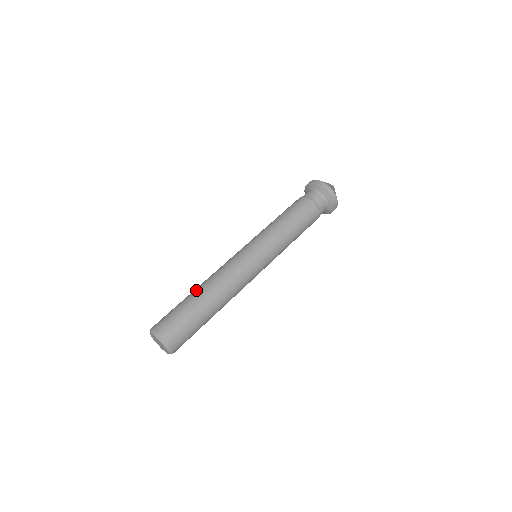
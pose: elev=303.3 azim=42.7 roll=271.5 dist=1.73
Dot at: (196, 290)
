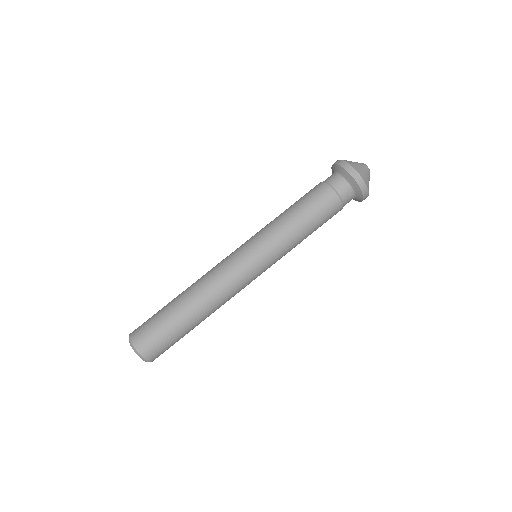
Dot at: occluded
